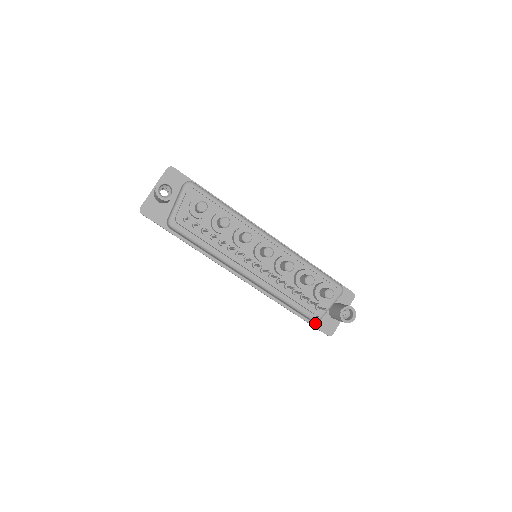
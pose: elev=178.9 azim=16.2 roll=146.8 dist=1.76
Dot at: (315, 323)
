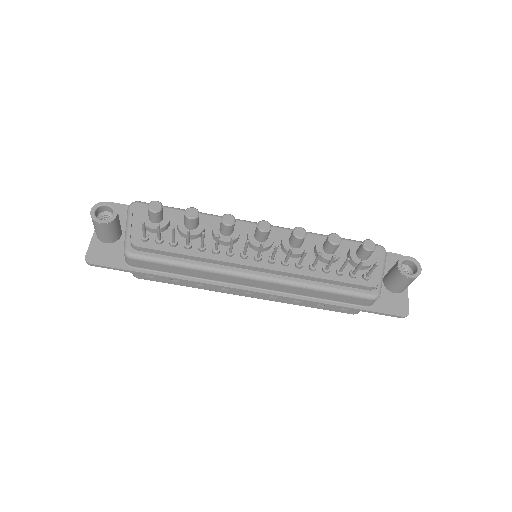
Dot at: (377, 308)
